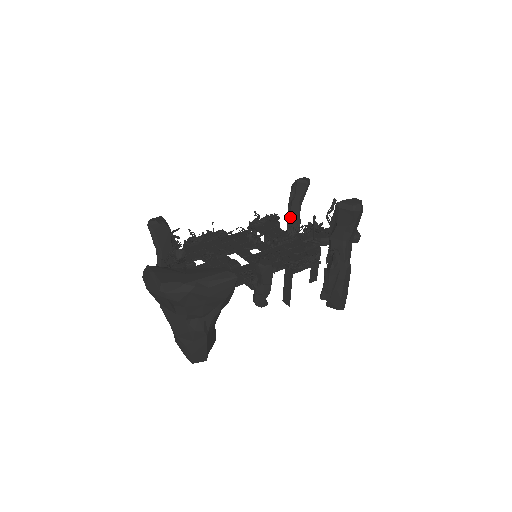
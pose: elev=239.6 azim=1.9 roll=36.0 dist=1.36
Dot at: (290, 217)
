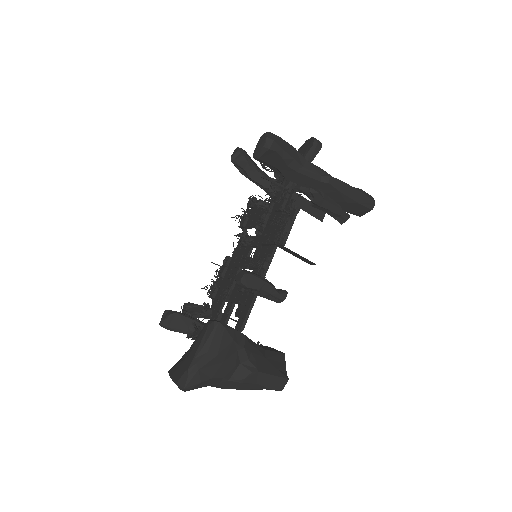
Dot at: (262, 187)
